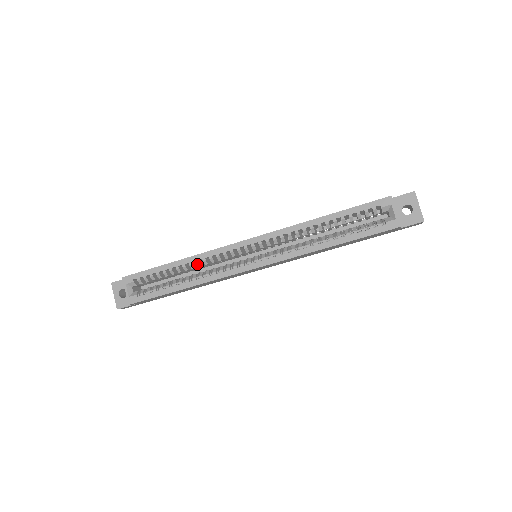
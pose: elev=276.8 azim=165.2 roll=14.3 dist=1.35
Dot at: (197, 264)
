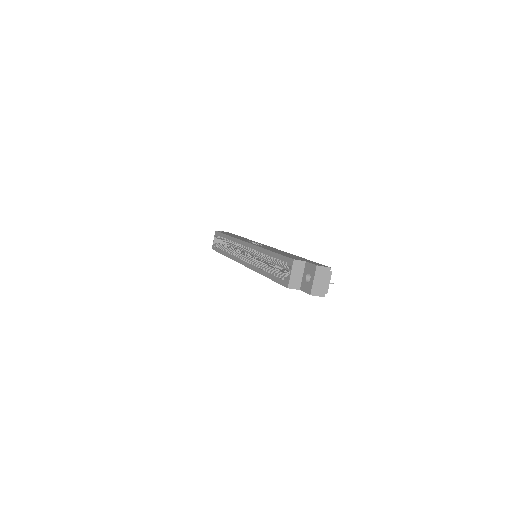
Dot at: (231, 243)
